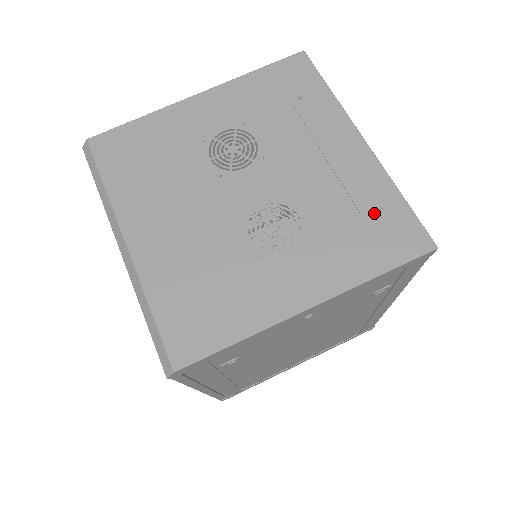
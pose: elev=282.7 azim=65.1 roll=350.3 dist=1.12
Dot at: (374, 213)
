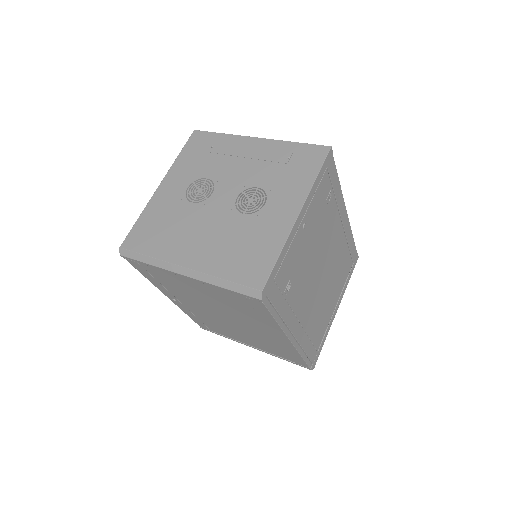
Dot at: (291, 158)
